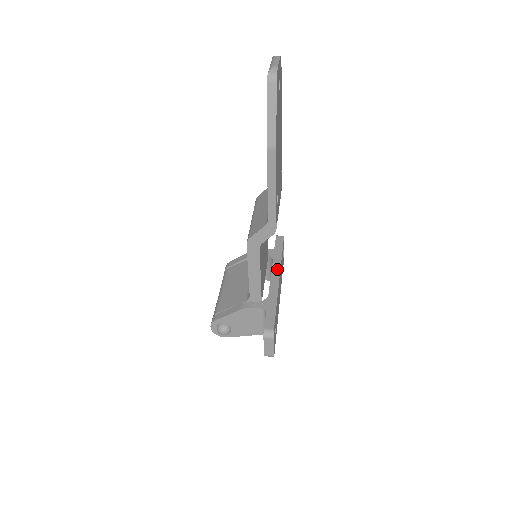
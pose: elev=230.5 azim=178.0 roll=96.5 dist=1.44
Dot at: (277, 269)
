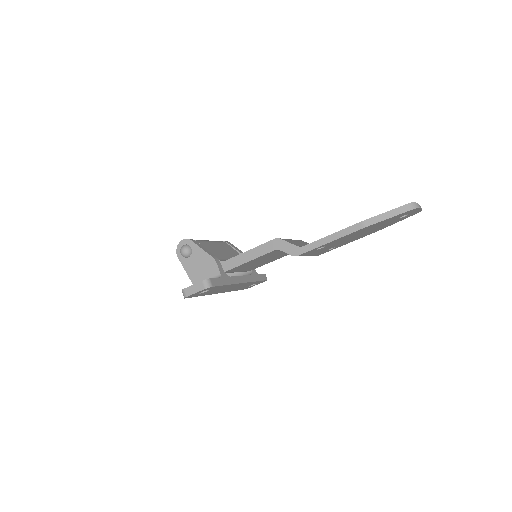
Dot at: (247, 279)
